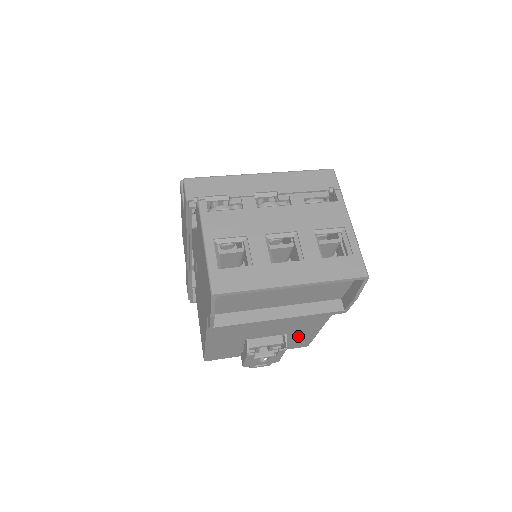
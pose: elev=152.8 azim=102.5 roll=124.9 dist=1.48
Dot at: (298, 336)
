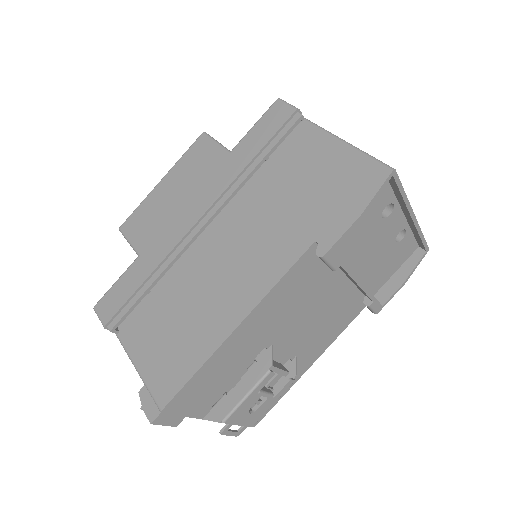
Dot at: occluded
